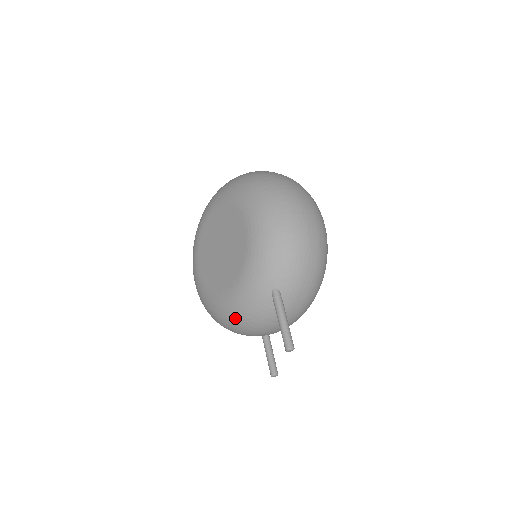
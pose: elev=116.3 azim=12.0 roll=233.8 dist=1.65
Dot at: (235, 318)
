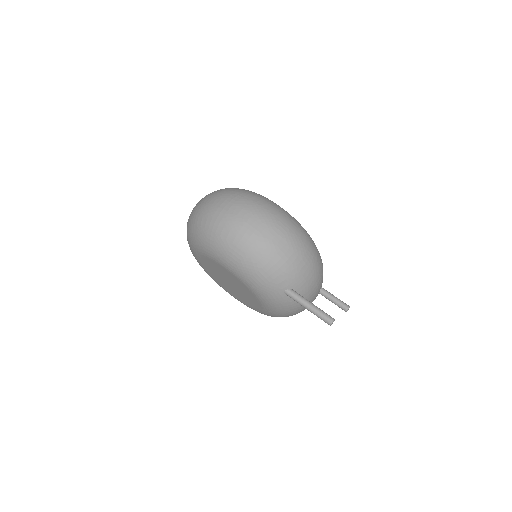
Dot at: (284, 316)
